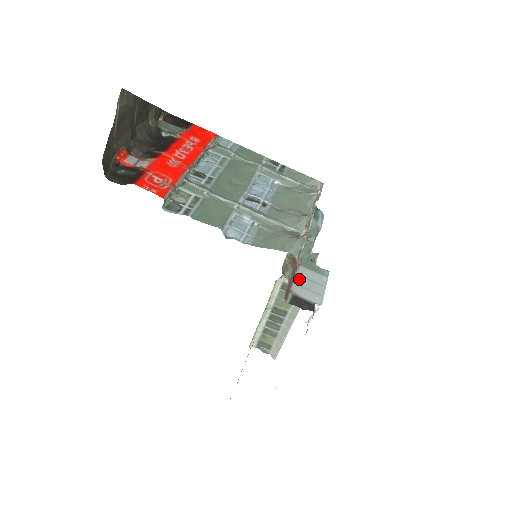
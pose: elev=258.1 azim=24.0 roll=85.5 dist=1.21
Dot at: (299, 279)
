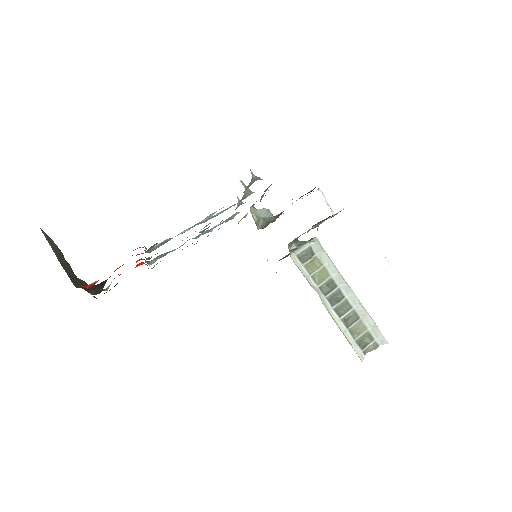
Dot at: occluded
